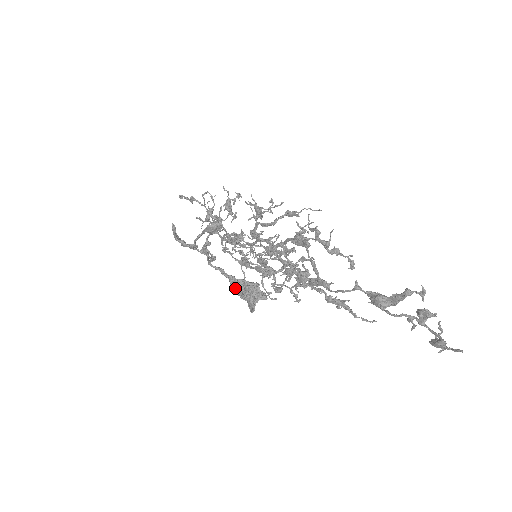
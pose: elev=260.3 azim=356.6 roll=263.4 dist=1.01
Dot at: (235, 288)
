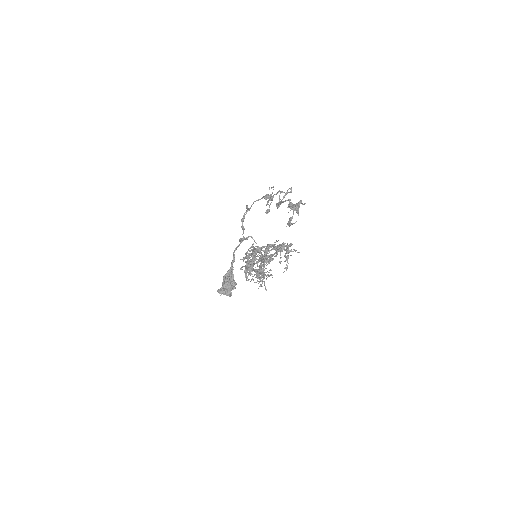
Dot at: (227, 275)
